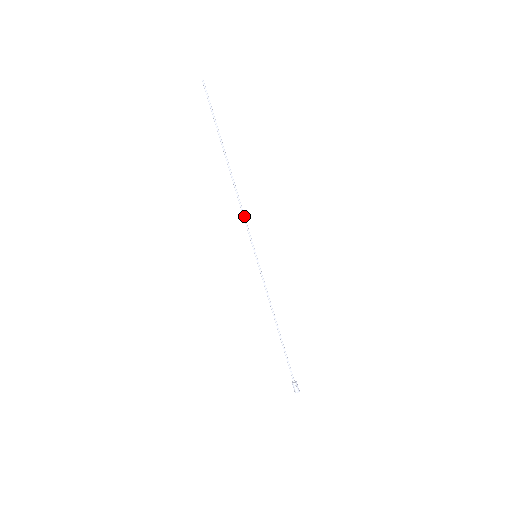
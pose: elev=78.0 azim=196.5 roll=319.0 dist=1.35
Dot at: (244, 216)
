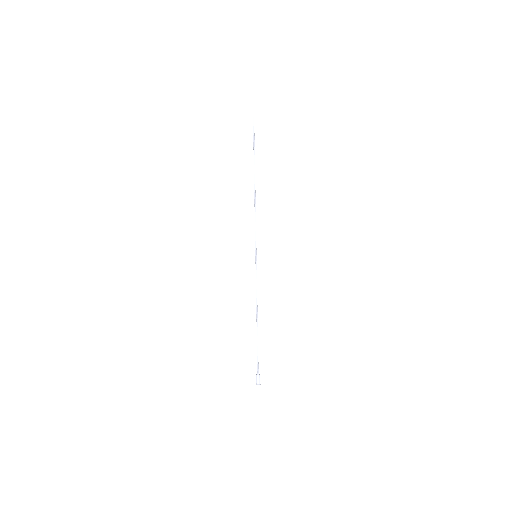
Dot at: occluded
